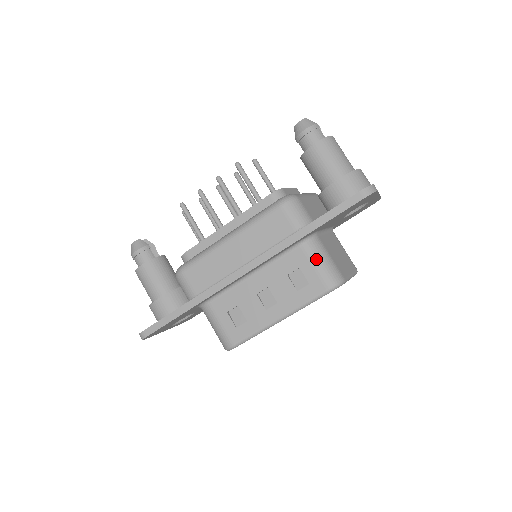
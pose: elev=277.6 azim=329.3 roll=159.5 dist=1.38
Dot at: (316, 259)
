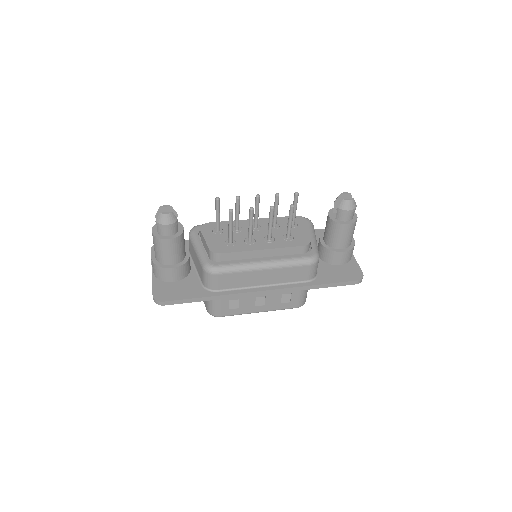
Dot at: (304, 292)
